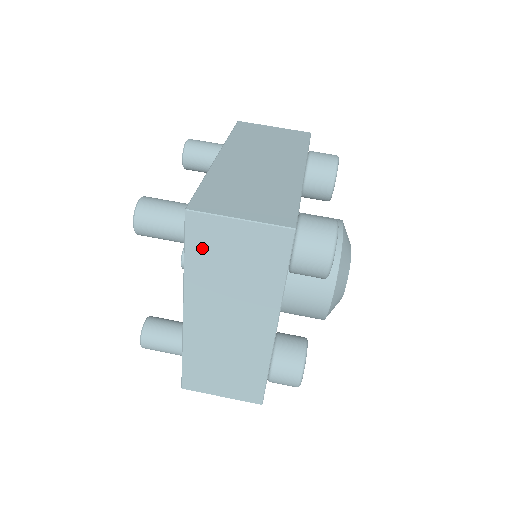
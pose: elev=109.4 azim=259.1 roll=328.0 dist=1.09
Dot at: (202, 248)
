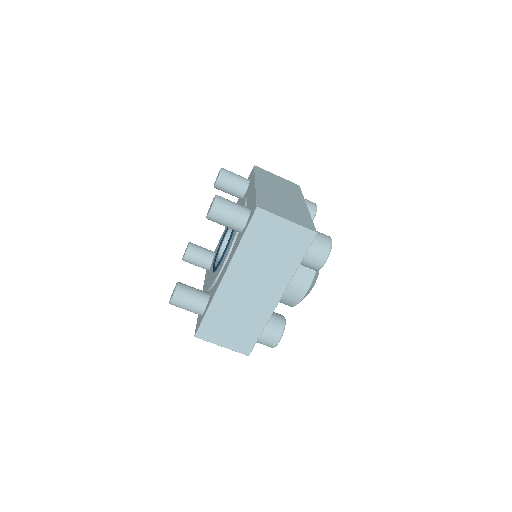
Dot at: occluded
